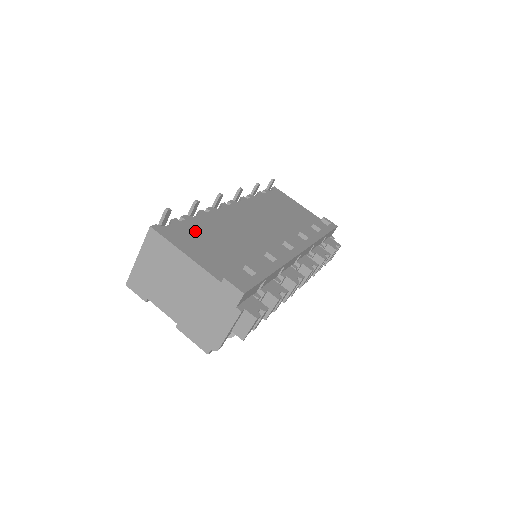
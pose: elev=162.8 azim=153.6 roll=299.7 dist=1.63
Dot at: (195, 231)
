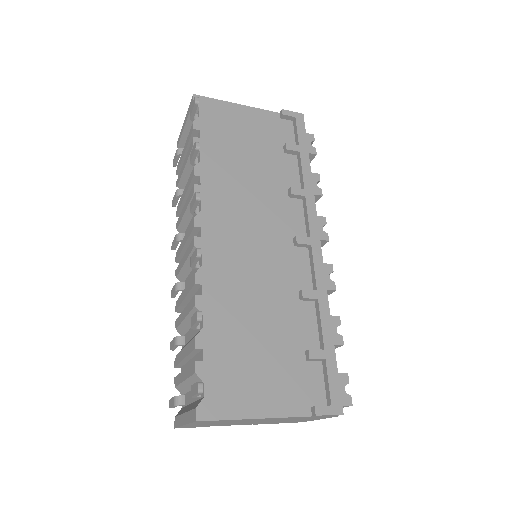
Dot at: (228, 357)
